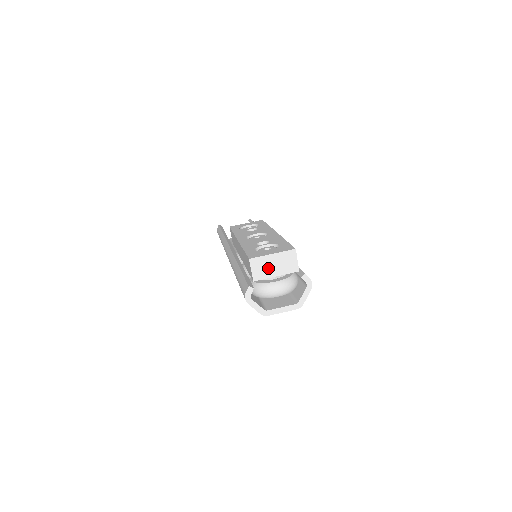
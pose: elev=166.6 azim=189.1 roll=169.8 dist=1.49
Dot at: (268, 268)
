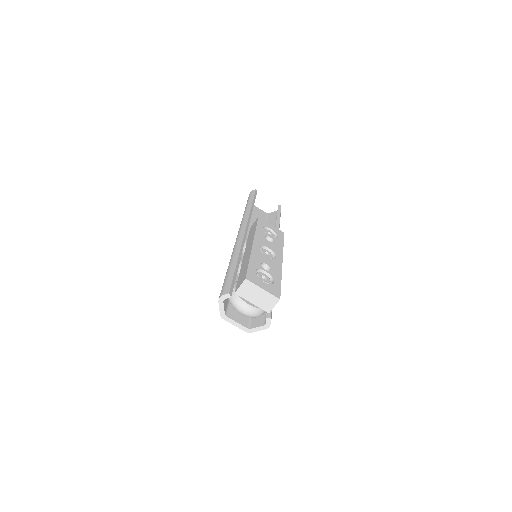
Dot at: (252, 294)
